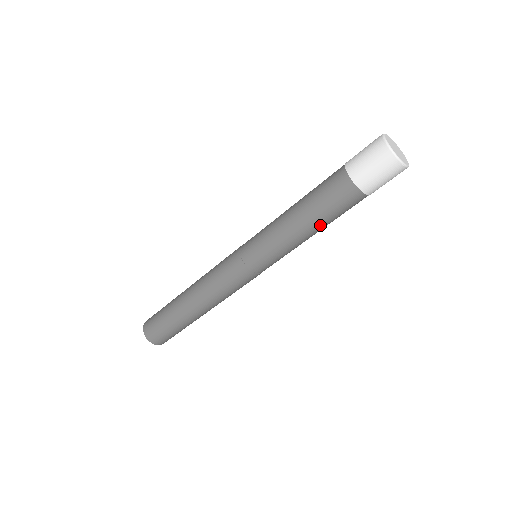
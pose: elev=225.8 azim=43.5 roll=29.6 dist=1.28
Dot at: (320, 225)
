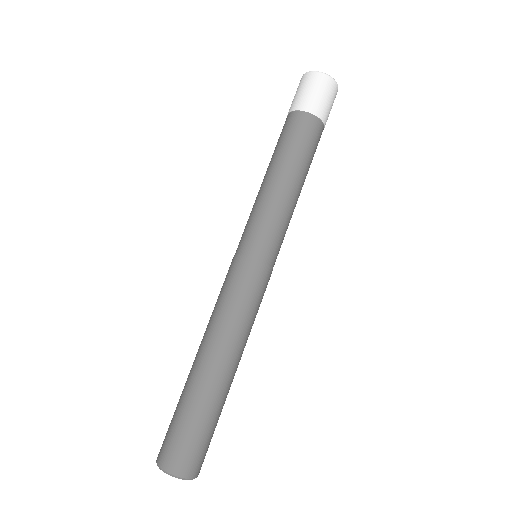
Dot at: (301, 170)
